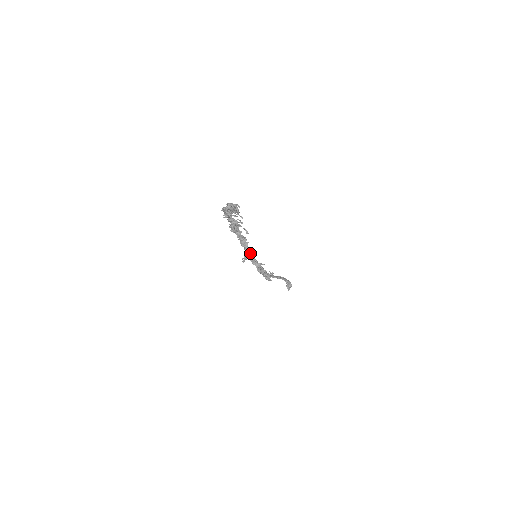
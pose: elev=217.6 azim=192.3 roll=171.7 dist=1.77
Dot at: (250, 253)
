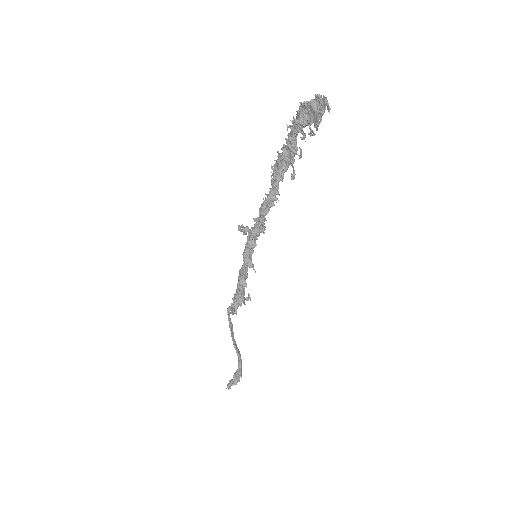
Dot at: (258, 232)
